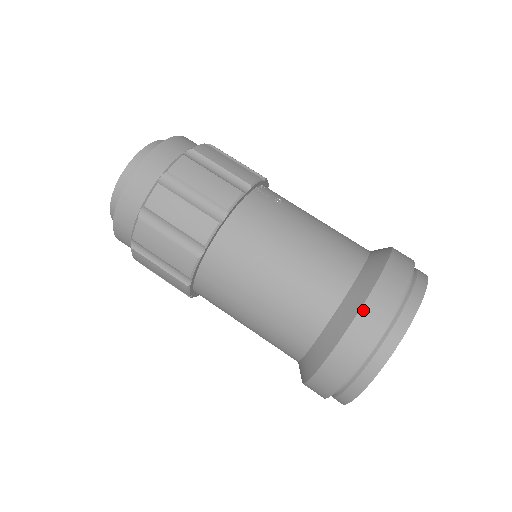
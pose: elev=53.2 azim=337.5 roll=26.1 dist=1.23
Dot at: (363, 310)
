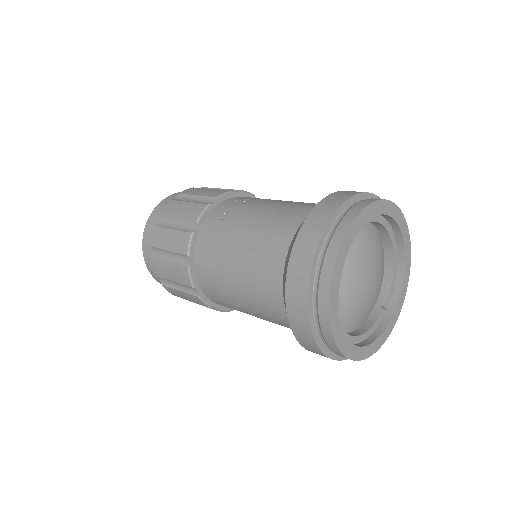
Dot at: (287, 296)
